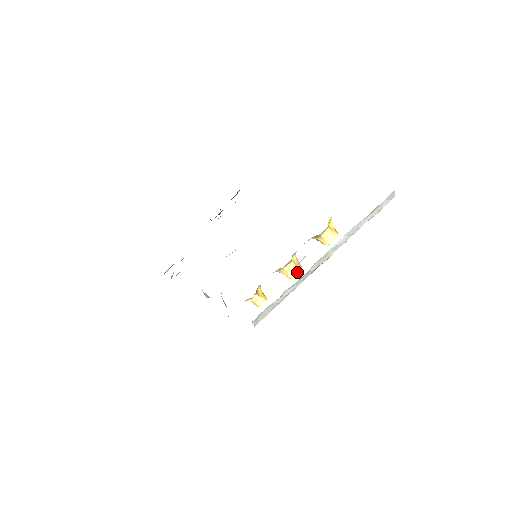
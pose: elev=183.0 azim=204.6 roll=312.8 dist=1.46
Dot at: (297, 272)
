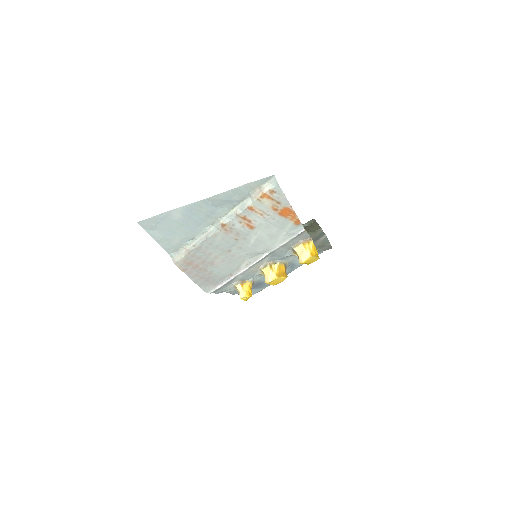
Dot at: (271, 278)
